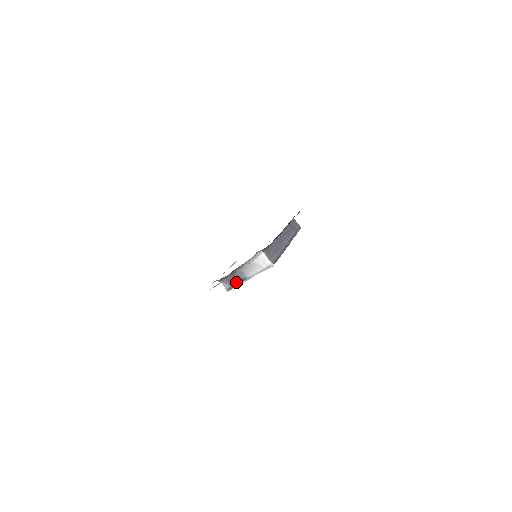
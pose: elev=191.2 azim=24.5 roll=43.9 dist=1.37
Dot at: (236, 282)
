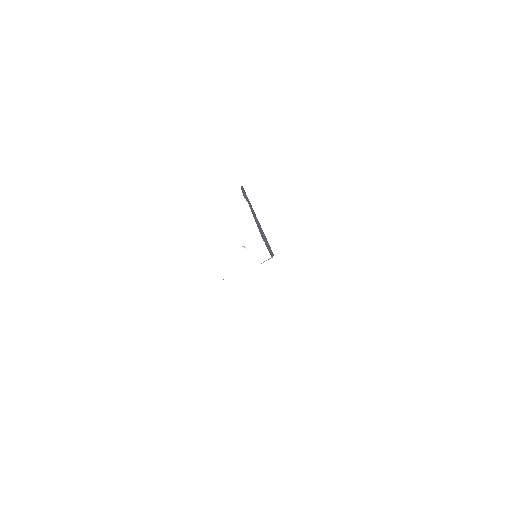
Dot at: occluded
